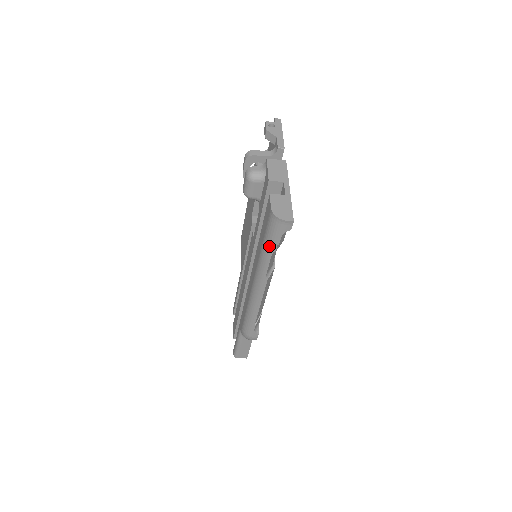
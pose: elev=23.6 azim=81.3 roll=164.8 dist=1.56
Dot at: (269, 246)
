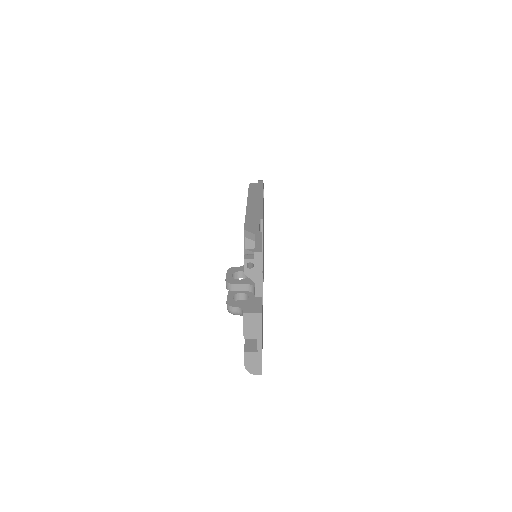
Dot at: occluded
